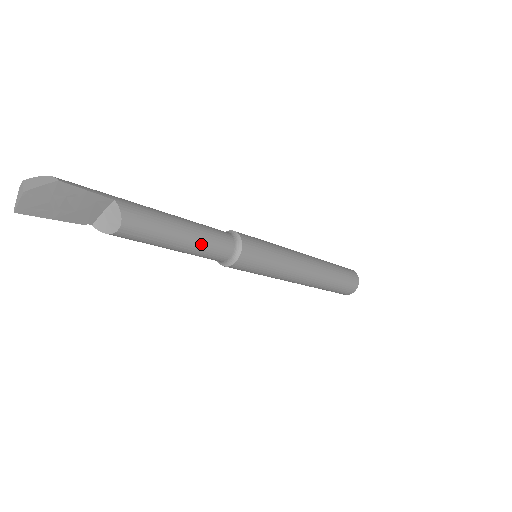
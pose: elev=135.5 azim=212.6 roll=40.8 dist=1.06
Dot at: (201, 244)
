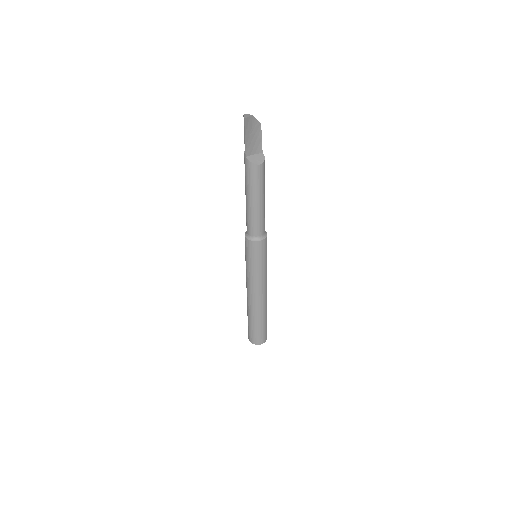
Dot at: (264, 211)
